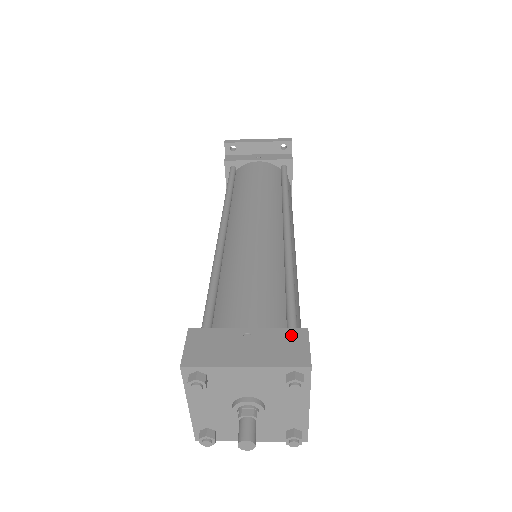
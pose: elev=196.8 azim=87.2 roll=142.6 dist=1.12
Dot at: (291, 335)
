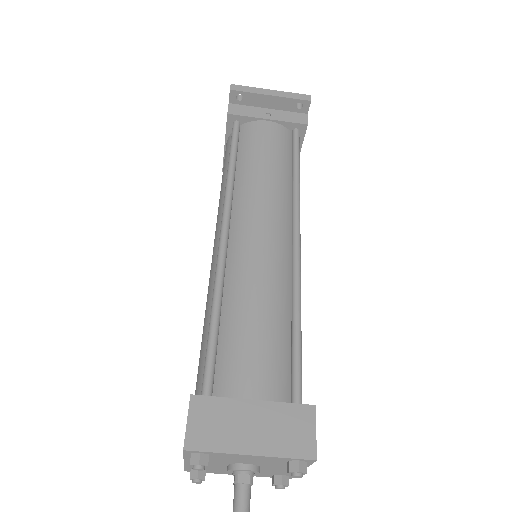
Dot at: (298, 415)
